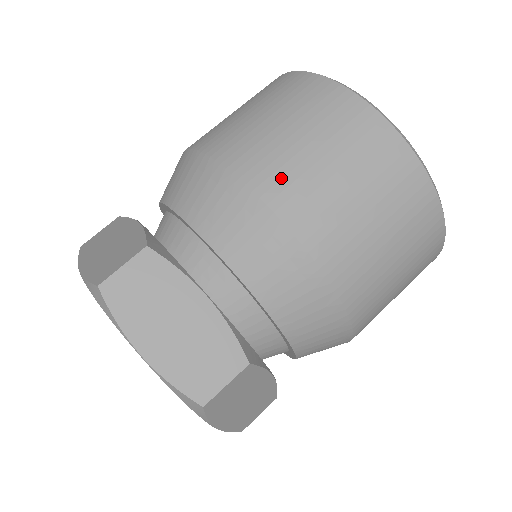
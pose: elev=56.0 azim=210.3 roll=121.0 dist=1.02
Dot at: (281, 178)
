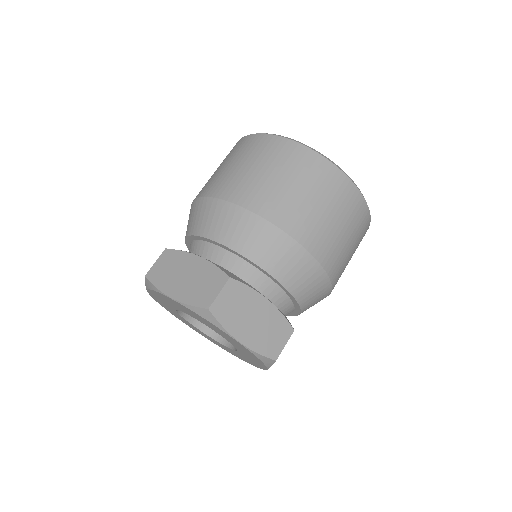
Dot at: (220, 184)
